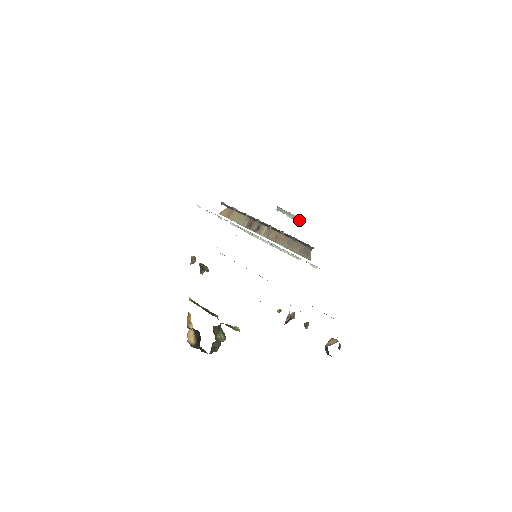
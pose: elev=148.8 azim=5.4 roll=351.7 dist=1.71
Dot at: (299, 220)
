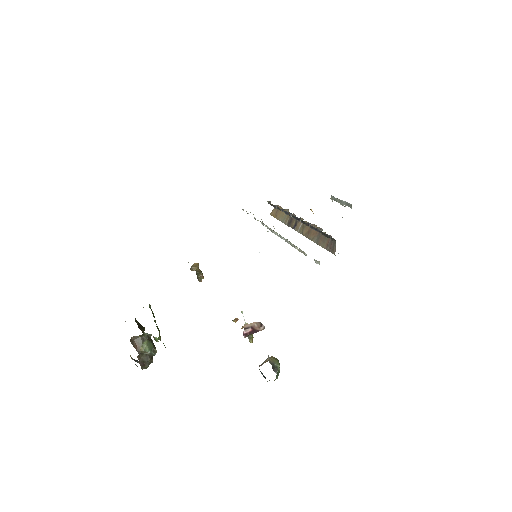
Dot at: occluded
